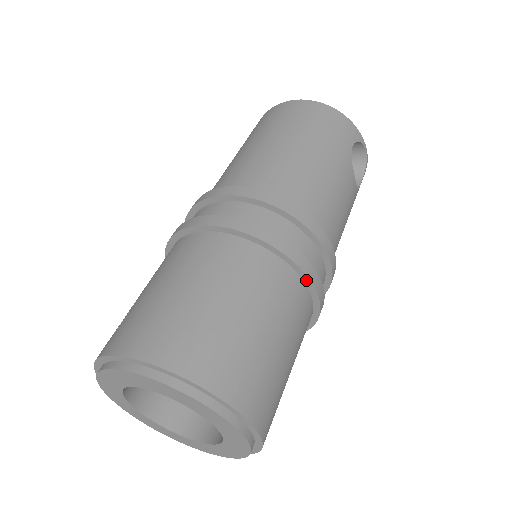
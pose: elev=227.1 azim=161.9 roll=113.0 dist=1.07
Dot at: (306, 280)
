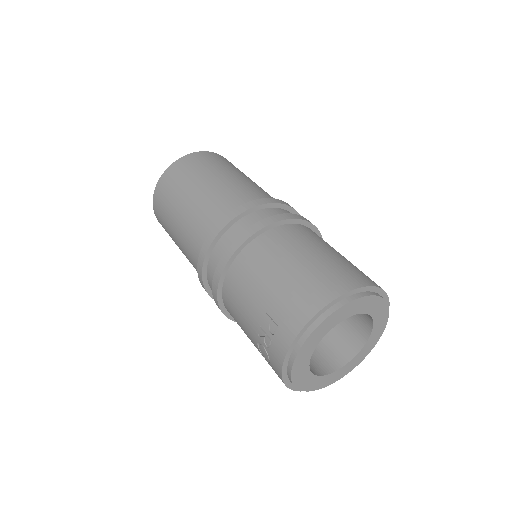
Dot at: (314, 230)
